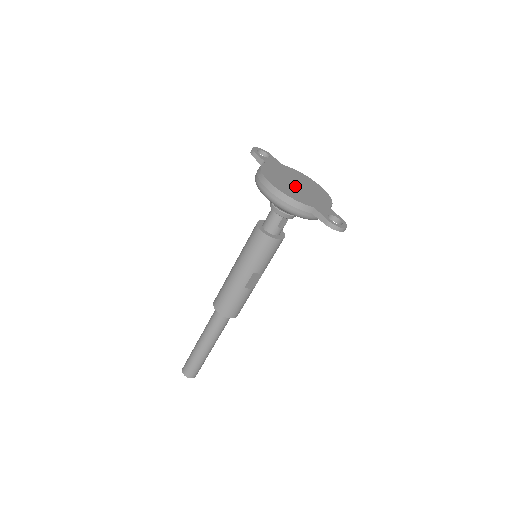
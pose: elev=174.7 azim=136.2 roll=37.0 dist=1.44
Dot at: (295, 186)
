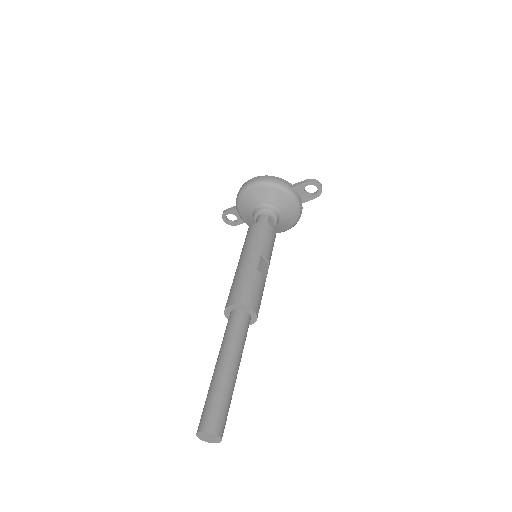
Dot at: occluded
